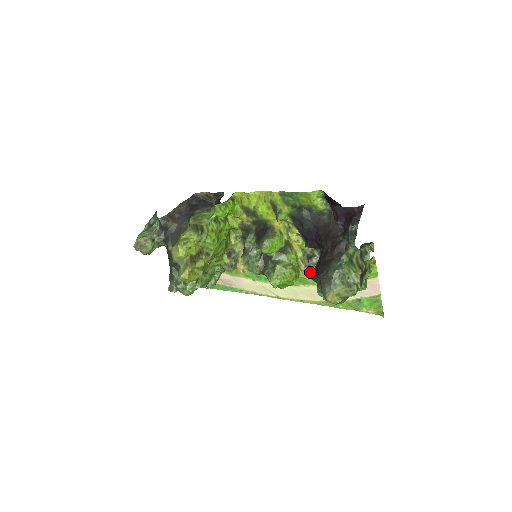
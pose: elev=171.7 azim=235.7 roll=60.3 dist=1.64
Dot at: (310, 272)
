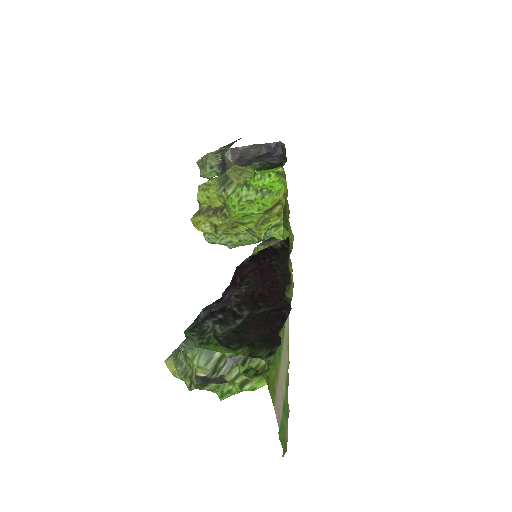
Dot at: occluded
